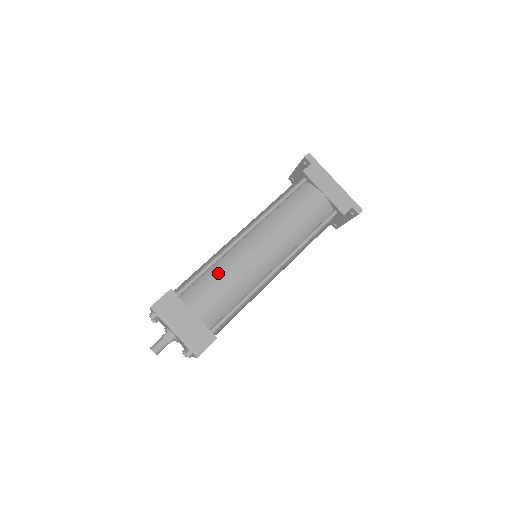
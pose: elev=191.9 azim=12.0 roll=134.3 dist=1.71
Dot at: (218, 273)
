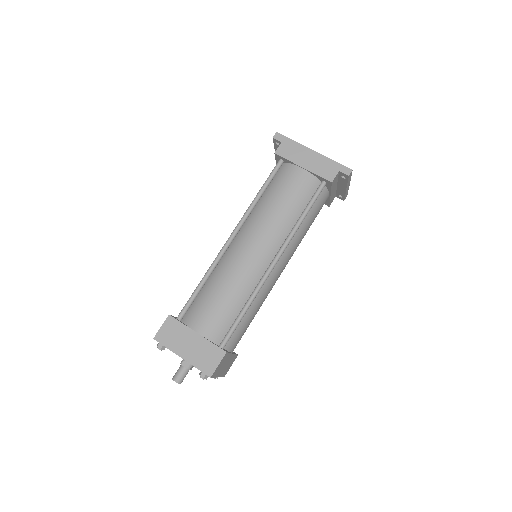
Dot at: (213, 285)
